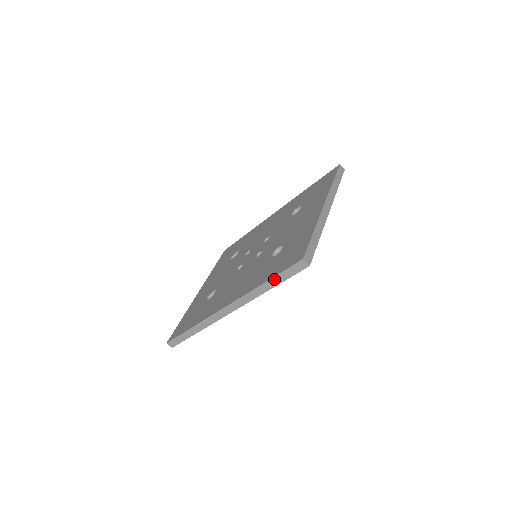
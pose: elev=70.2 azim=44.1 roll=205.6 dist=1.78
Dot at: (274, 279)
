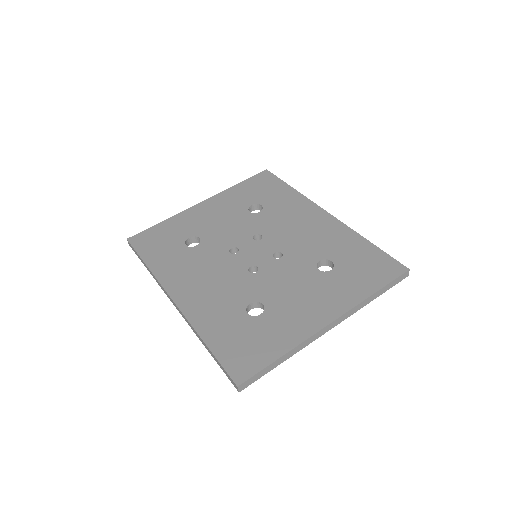
Dot at: (212, 354)
